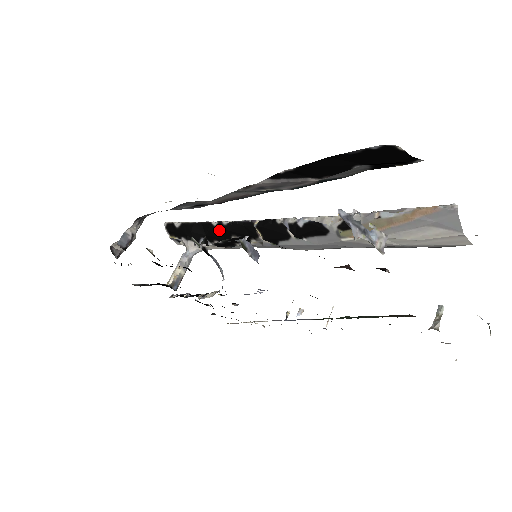
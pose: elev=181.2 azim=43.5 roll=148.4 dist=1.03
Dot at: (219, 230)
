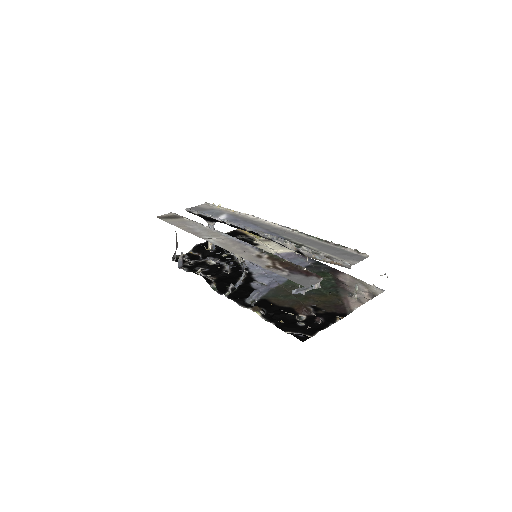
Dot at: occluded
